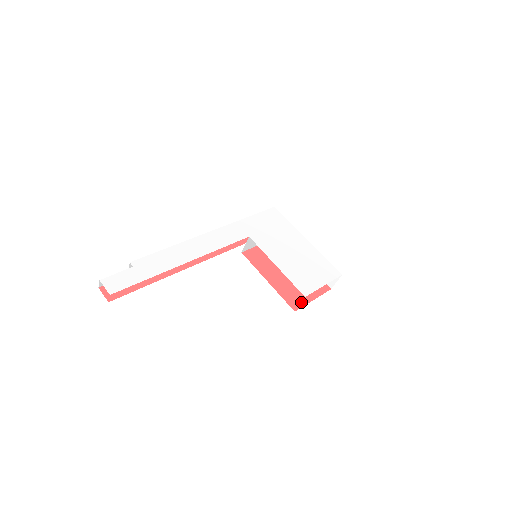
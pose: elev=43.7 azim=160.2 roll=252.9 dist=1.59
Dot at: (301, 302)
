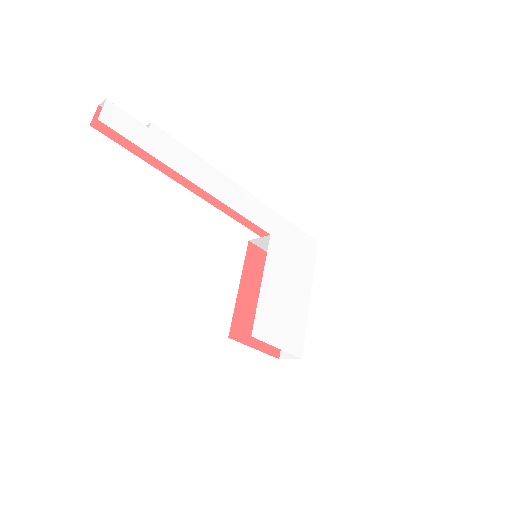
Dot at: (243, 337)
